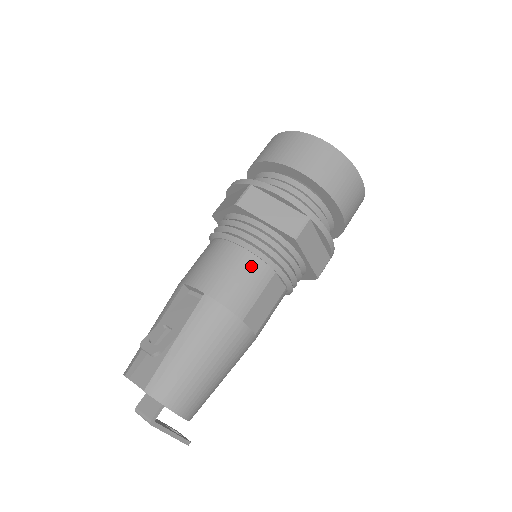
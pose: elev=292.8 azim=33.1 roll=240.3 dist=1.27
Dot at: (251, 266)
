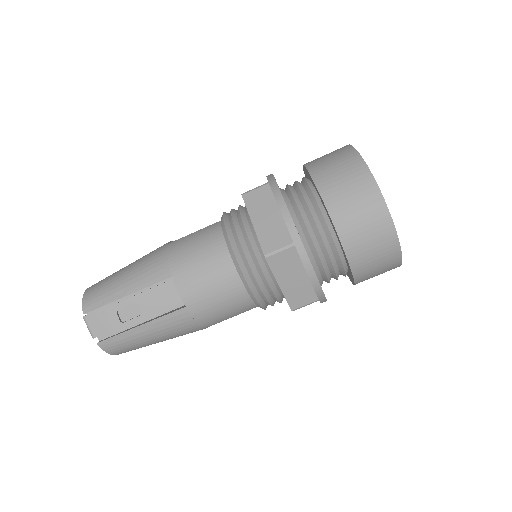
Dot at: (241, 303)
